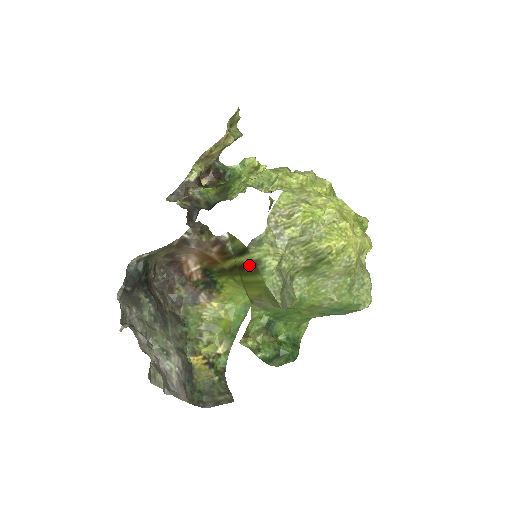
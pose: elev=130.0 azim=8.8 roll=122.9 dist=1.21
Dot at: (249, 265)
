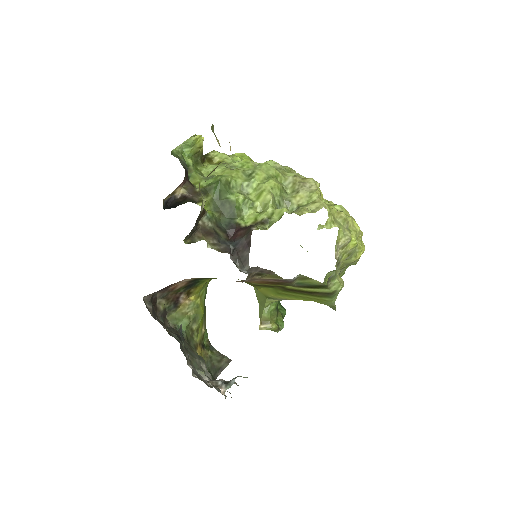
Dot at: (318, 293)
